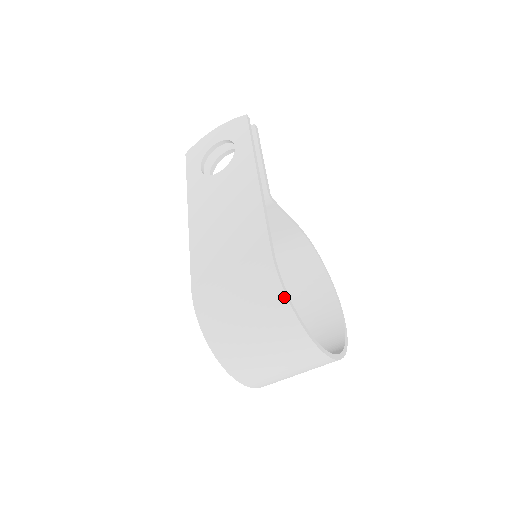
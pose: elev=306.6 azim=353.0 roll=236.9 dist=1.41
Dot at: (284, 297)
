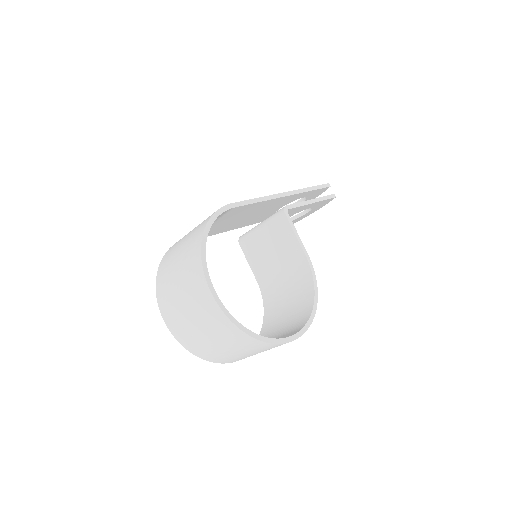
Dot at: (207, 222)
